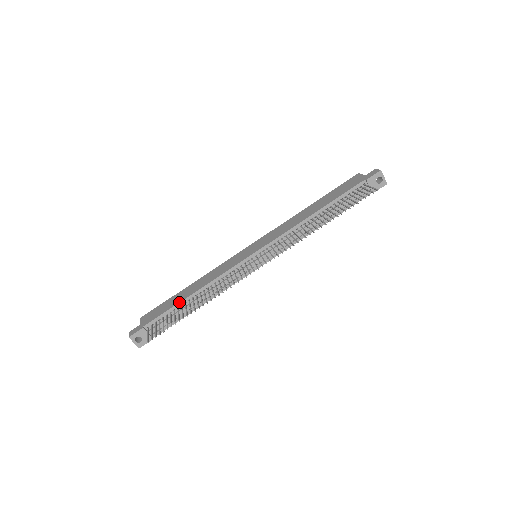
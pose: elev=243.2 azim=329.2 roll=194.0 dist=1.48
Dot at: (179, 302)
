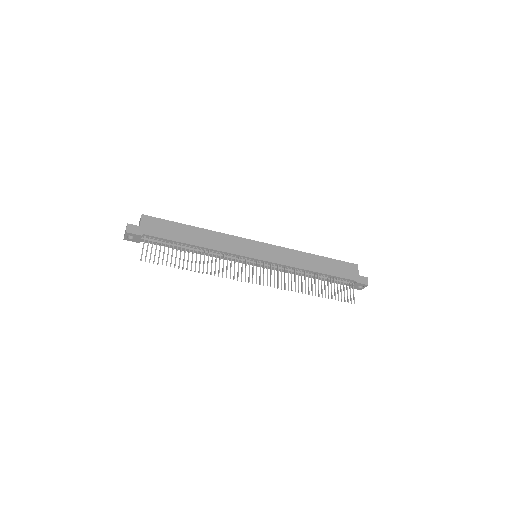
Dot at: (183, 242)
